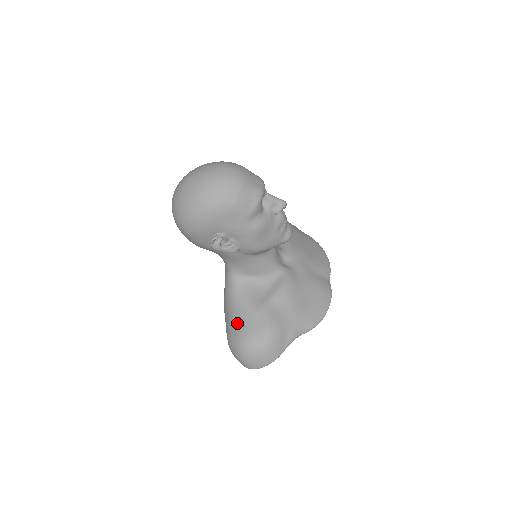
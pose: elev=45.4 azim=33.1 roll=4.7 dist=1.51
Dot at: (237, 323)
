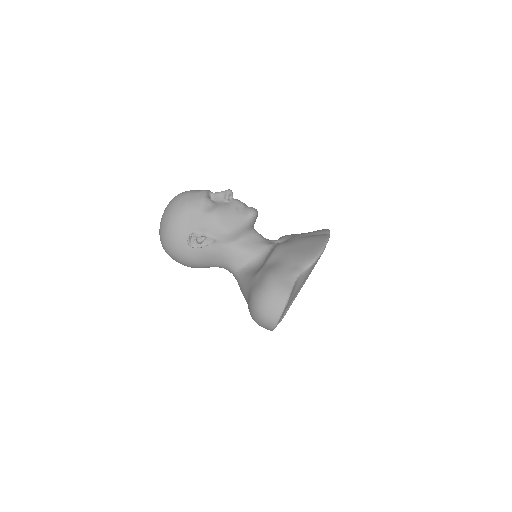
Dot at: (248, 296)
